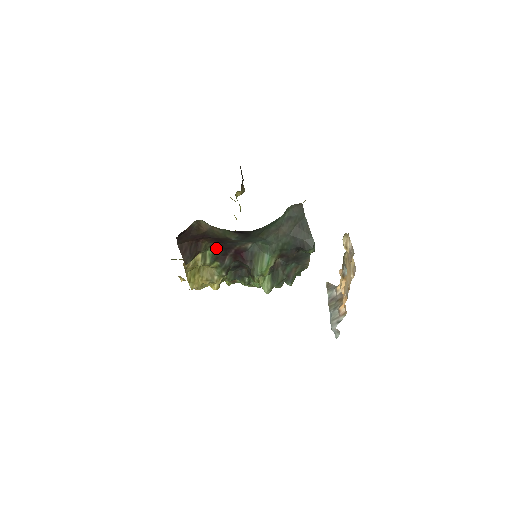
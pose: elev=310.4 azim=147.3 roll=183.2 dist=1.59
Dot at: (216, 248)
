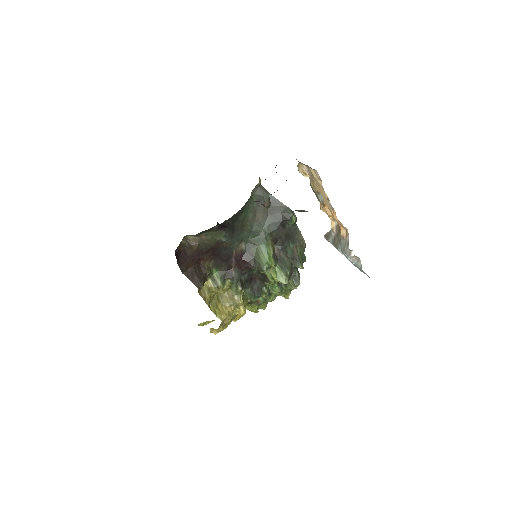
Dot at: (218, 265)
